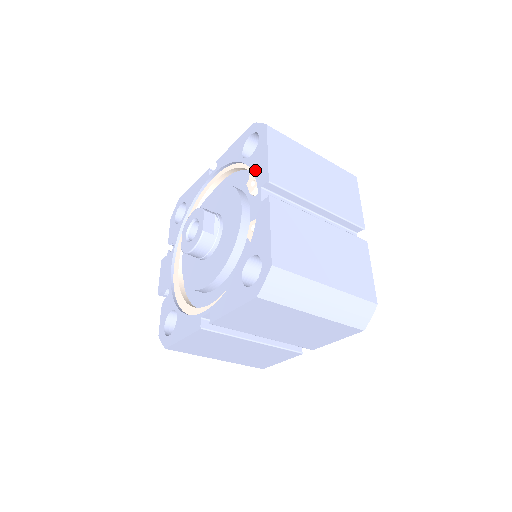
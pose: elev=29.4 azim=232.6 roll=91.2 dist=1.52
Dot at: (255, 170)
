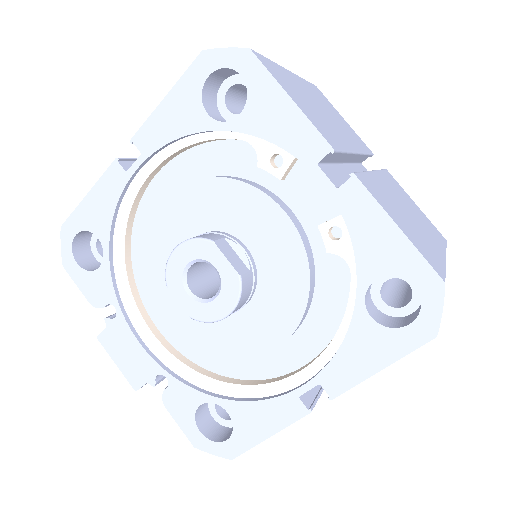
Dot at: (276, 138)
